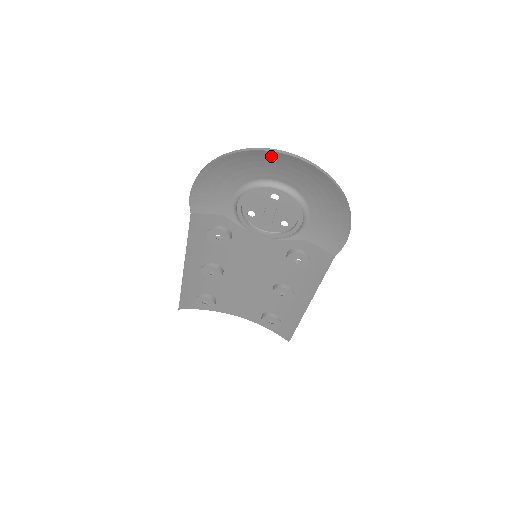
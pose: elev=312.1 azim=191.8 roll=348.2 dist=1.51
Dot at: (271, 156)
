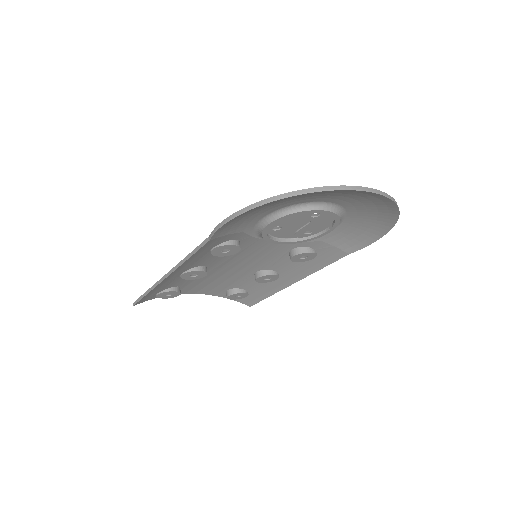
Dot at: (349, 191)
